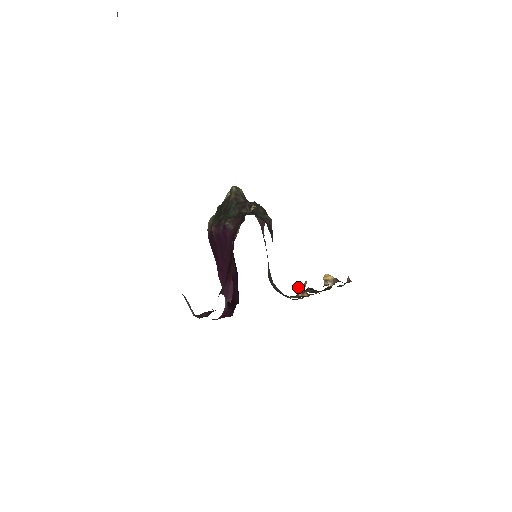
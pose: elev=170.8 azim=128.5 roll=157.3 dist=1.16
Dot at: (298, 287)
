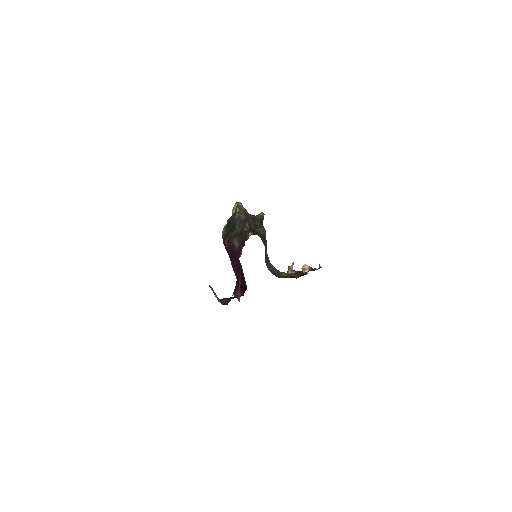
Dot at: (288, 267)
